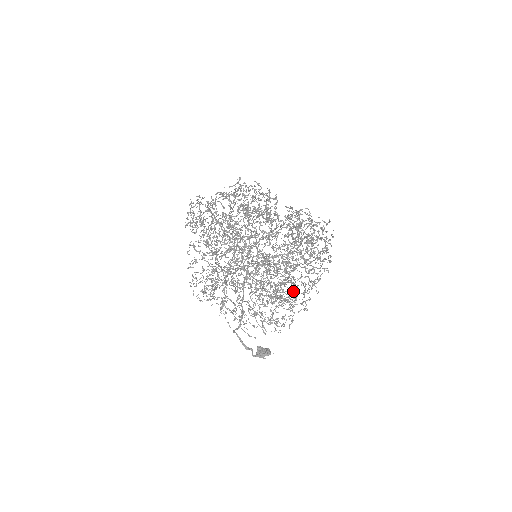
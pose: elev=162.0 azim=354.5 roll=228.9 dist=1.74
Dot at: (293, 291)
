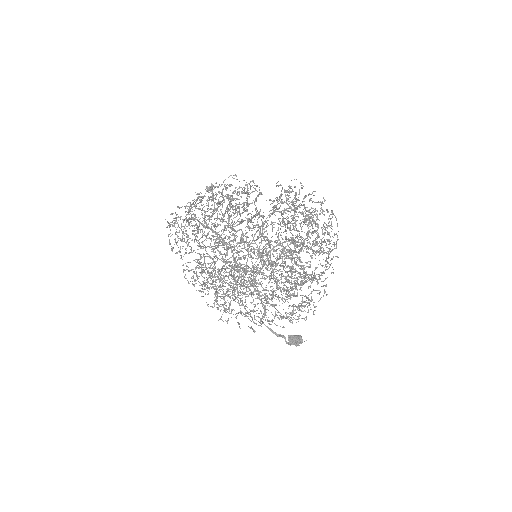
Dot at: occluded
